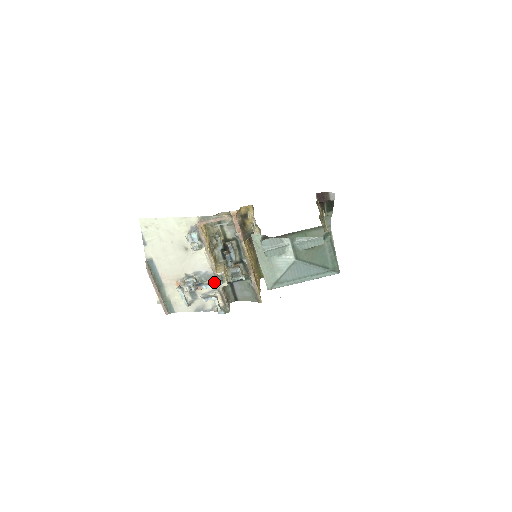
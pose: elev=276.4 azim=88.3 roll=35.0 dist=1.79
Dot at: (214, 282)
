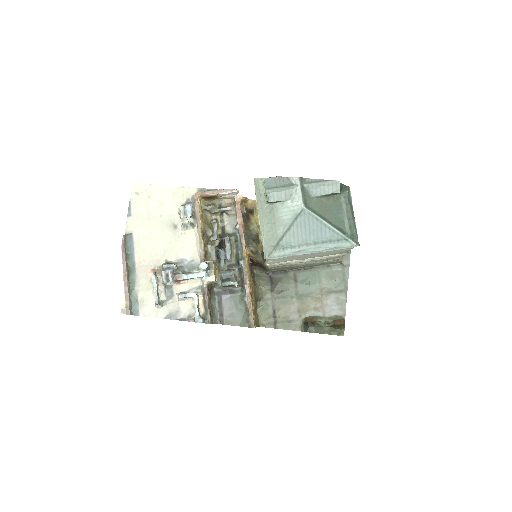
Dot at: (199, 273)
